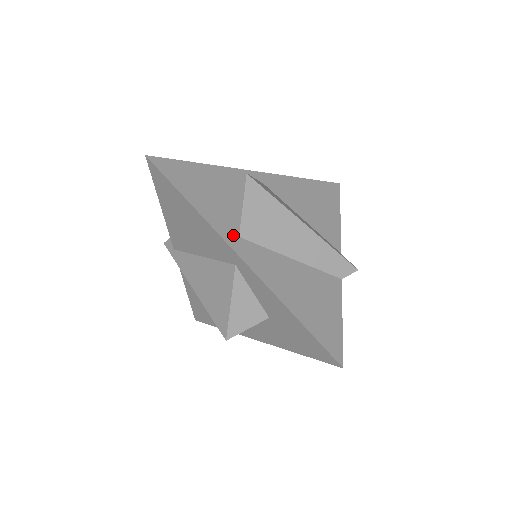
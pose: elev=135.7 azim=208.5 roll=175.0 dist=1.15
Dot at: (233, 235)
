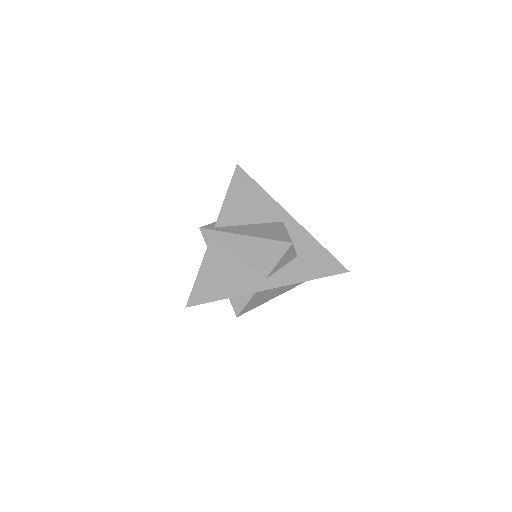
Dot at: occluded
